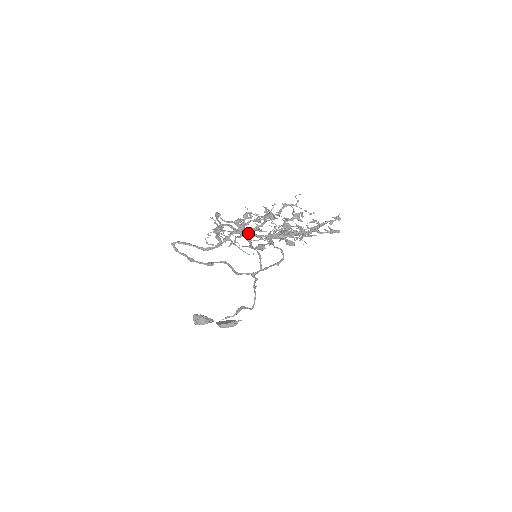
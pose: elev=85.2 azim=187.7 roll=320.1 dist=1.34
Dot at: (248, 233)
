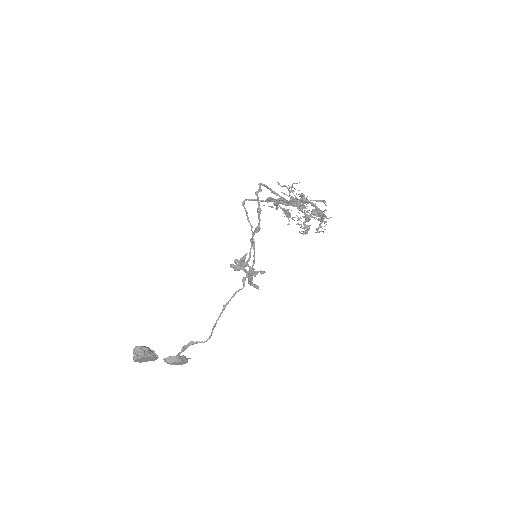
Dot at: (307, 200)
